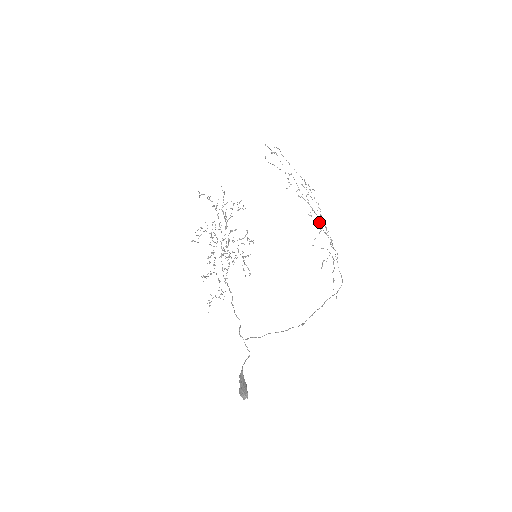
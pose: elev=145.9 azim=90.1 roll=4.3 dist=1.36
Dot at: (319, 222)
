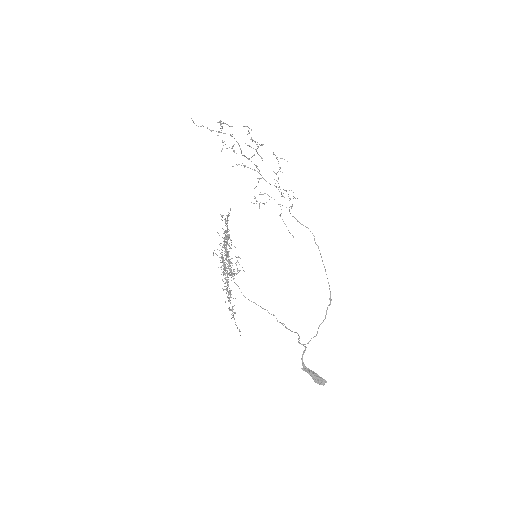
Dot at: (259, 173)
